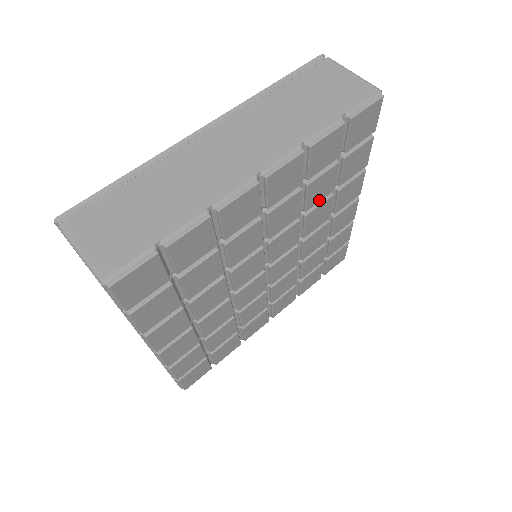
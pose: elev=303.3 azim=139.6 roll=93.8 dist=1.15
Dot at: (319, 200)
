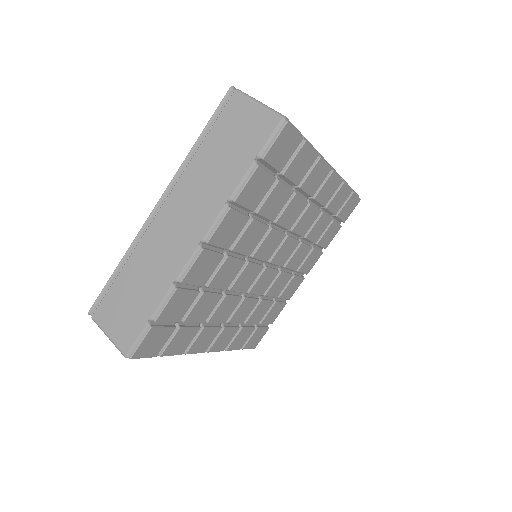
Dot at: (281, 208)
